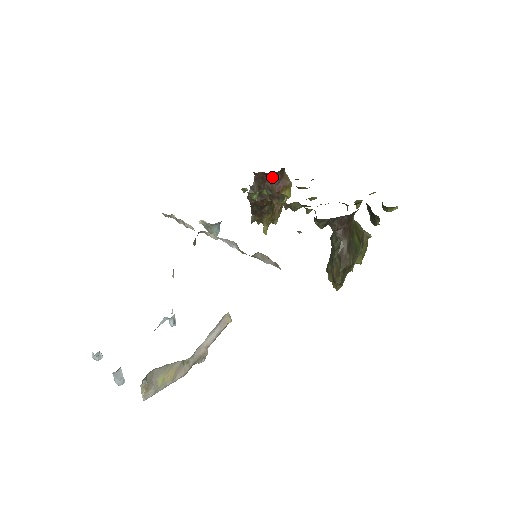
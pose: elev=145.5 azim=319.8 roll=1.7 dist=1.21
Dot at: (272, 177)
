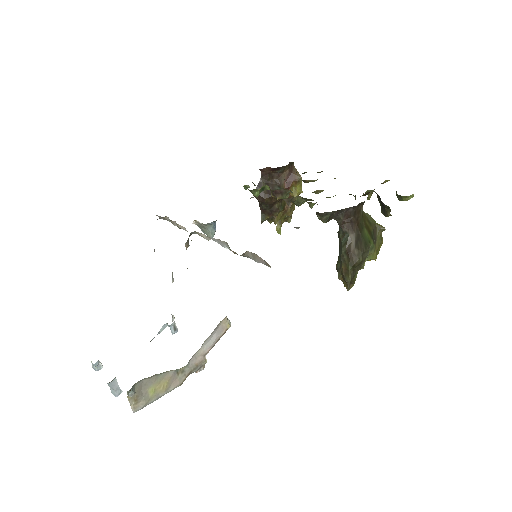
Dot at: (280, 172)
